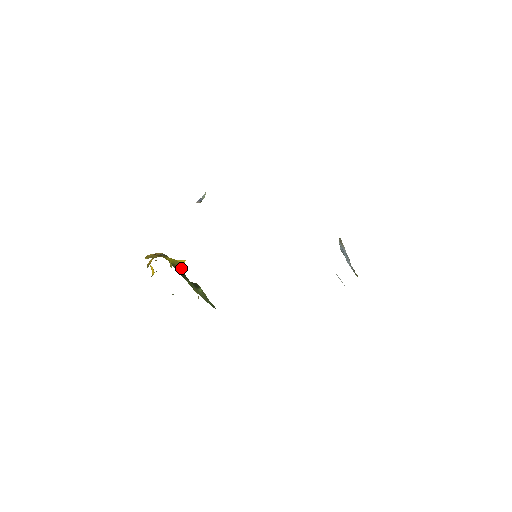
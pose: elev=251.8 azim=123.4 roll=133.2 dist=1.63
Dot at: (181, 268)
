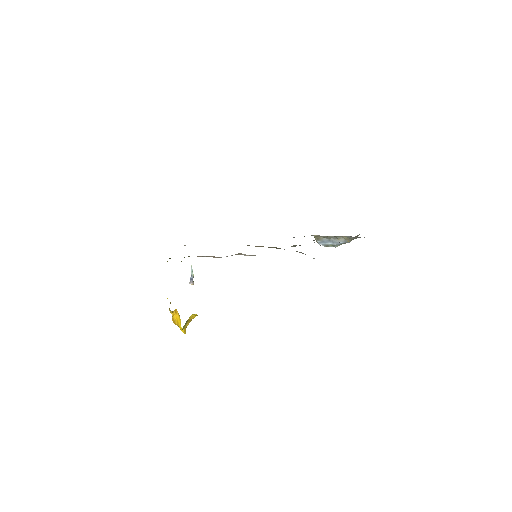
Dot at: occluded
